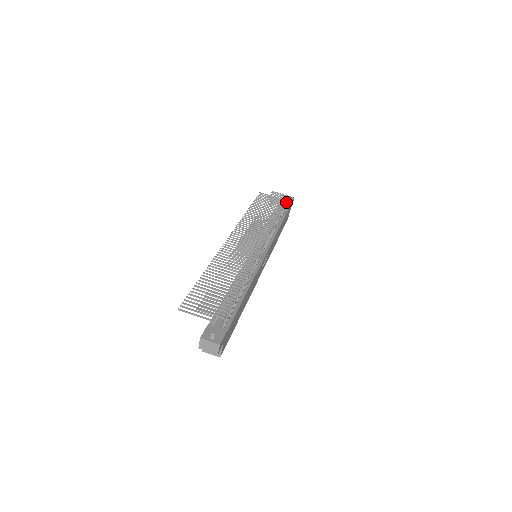
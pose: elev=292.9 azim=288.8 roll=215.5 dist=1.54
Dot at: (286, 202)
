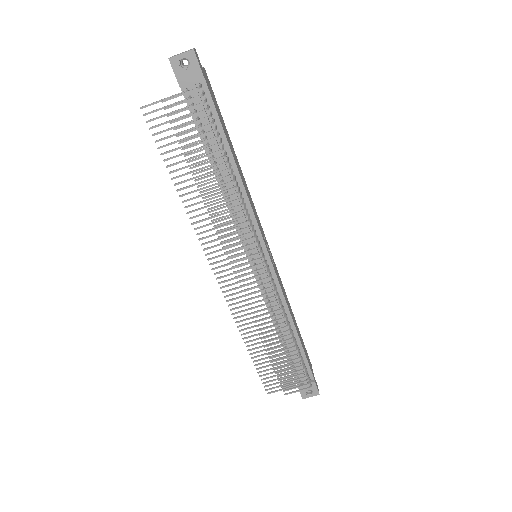
Dot at: occluded
